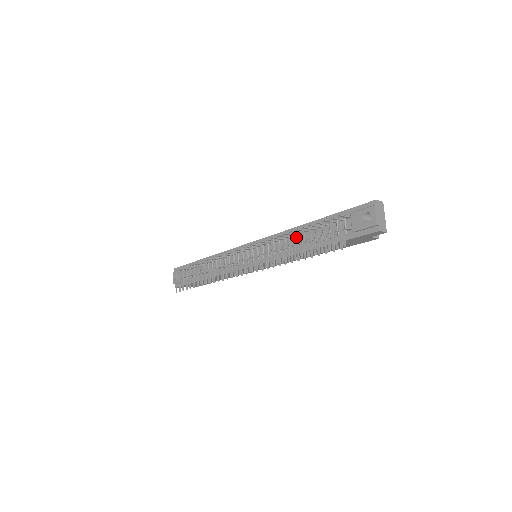
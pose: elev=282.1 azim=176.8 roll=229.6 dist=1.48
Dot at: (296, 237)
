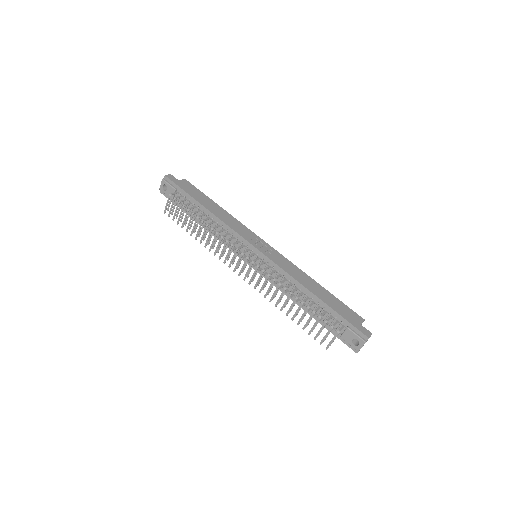
Dot at: (299, 307)
